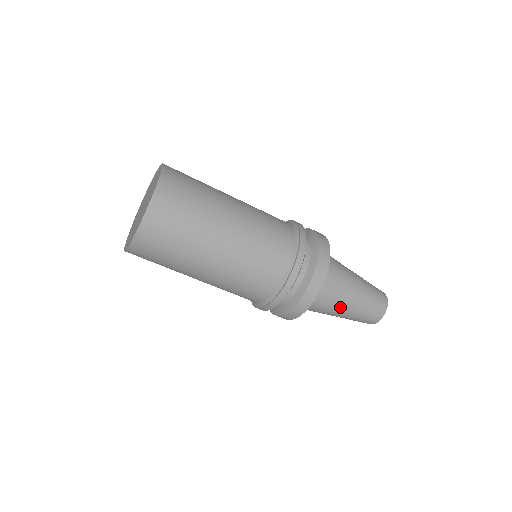
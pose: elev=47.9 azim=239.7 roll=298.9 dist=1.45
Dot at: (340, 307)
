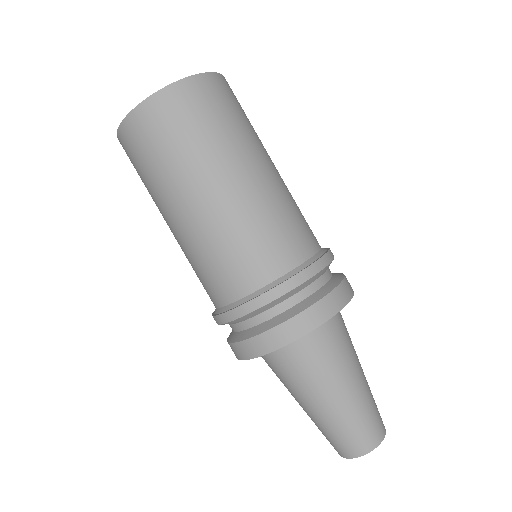
Dot at: (350, 369)
